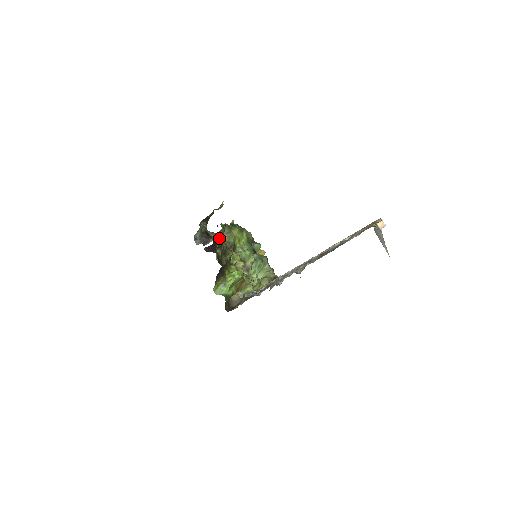
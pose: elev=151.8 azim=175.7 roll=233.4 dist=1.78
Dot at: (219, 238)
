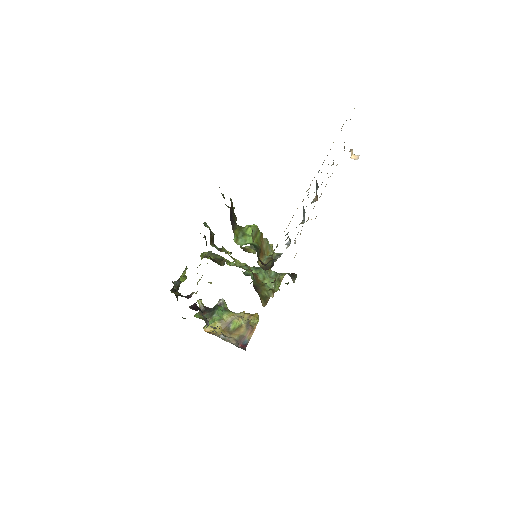
Dot at: (207, 227)
